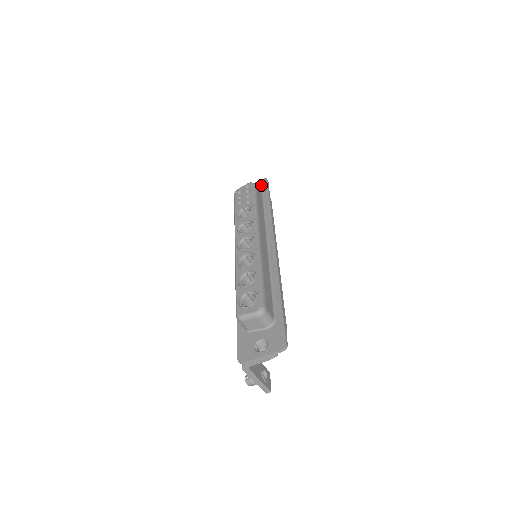
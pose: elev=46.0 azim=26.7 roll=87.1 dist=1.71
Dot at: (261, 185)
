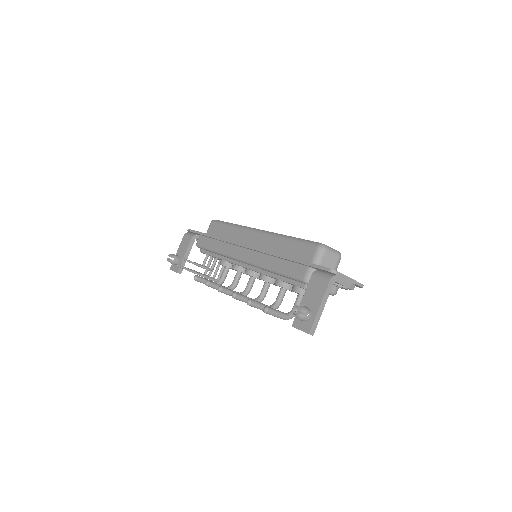
Dot at: occluded
